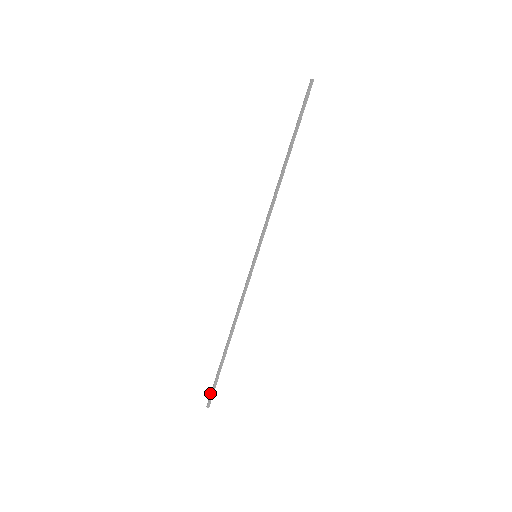
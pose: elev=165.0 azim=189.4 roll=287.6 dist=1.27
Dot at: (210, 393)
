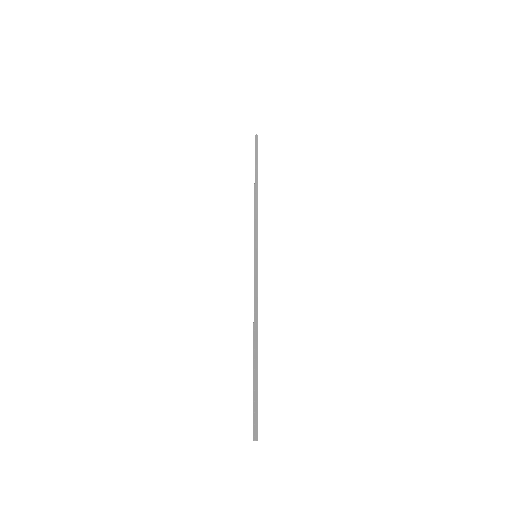
Dot at: occluded
